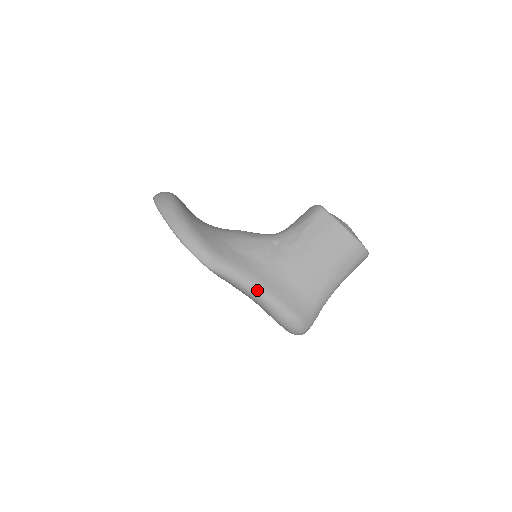
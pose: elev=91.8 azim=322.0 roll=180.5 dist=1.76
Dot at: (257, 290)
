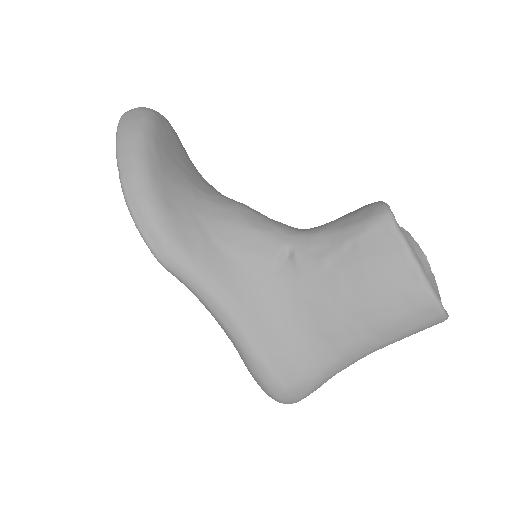
Dot at: (228, 321)
